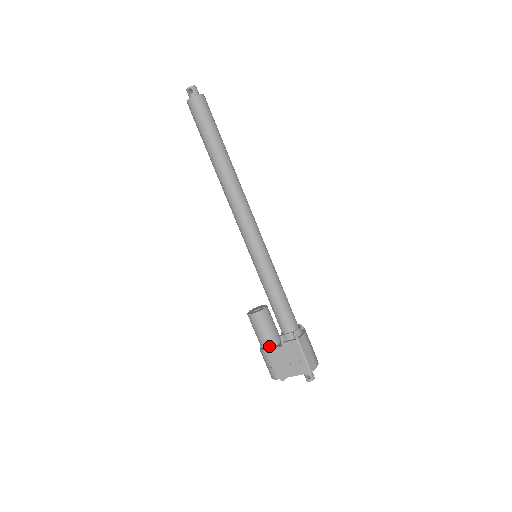
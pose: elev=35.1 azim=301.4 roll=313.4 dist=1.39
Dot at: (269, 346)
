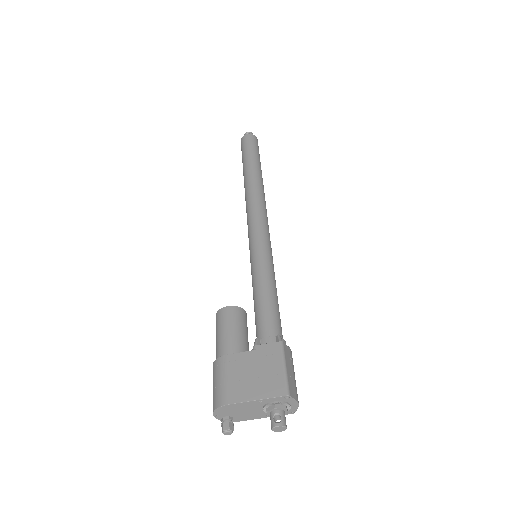
Dot at: (232, 352)
